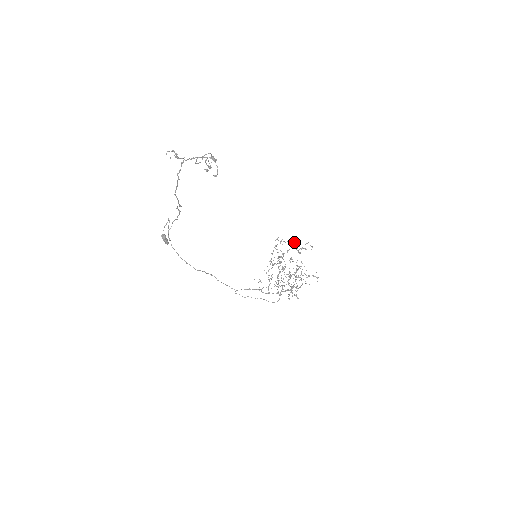
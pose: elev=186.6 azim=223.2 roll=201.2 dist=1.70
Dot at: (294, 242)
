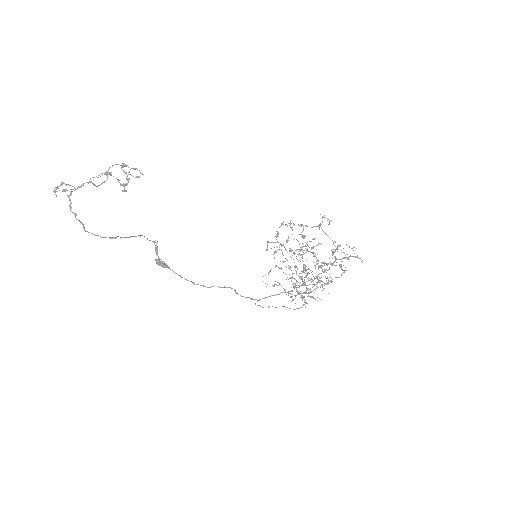
Dot at: occluded
